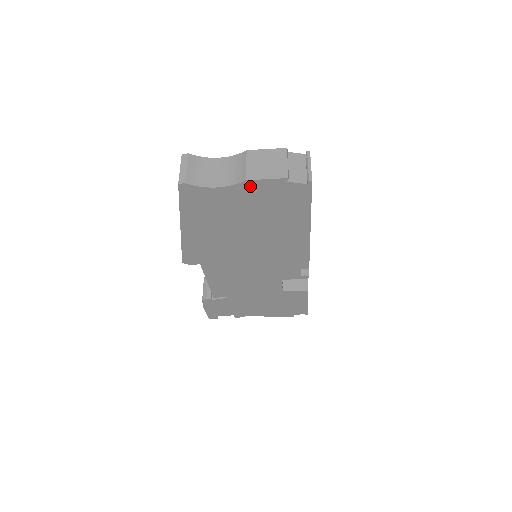
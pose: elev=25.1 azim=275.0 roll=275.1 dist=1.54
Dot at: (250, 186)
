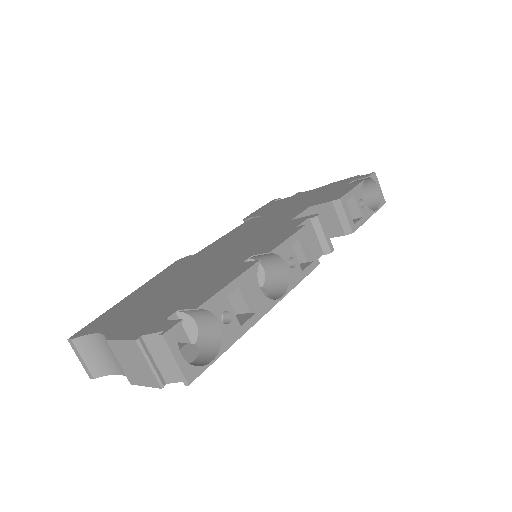
Dot at: occluded
